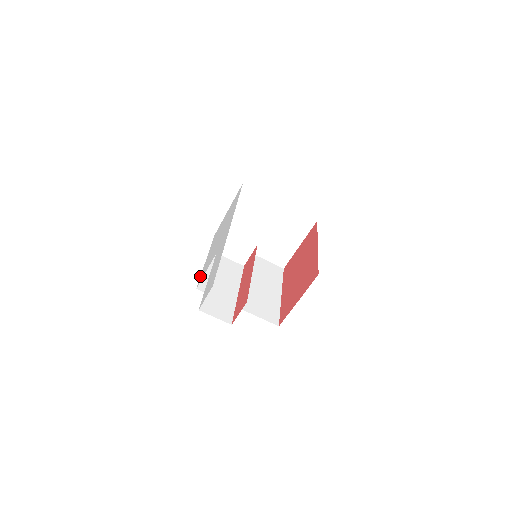
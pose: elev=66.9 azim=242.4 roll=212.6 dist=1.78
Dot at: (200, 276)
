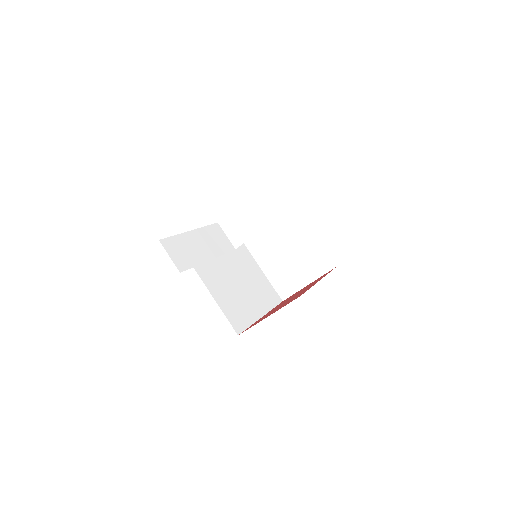
Dot at: occluded
